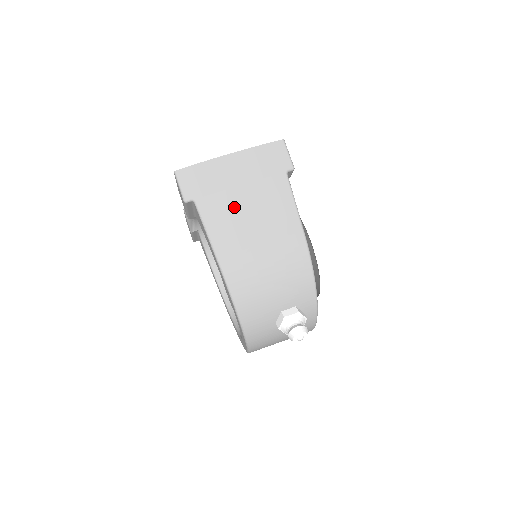
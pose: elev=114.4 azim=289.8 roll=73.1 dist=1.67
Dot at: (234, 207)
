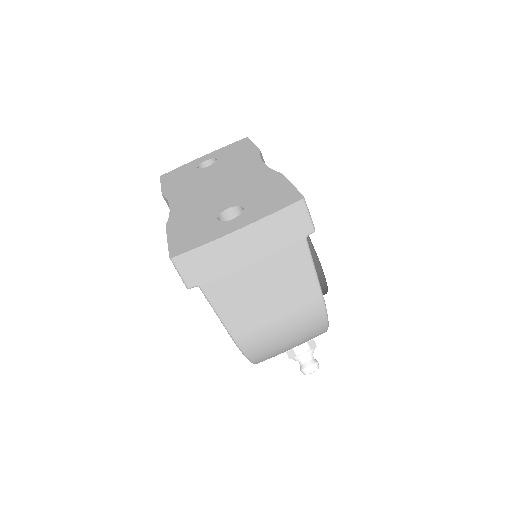
Dot at: (246, 287)
